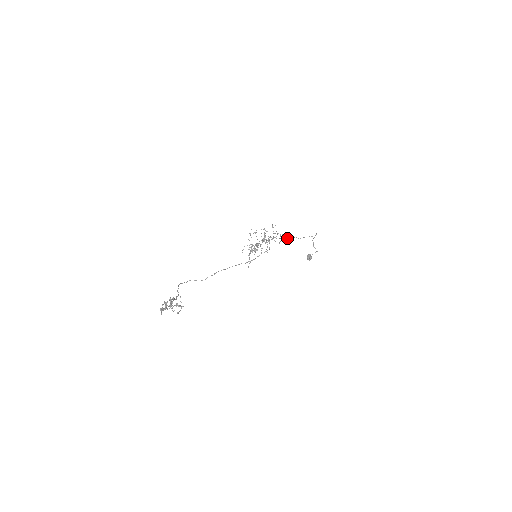
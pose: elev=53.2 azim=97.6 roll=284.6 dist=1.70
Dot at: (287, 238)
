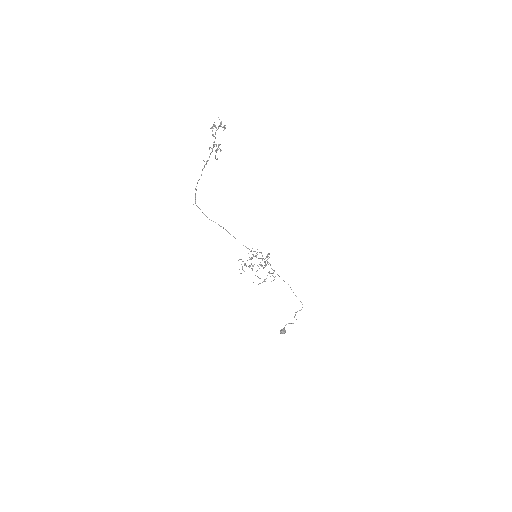
Dot at: occluded
